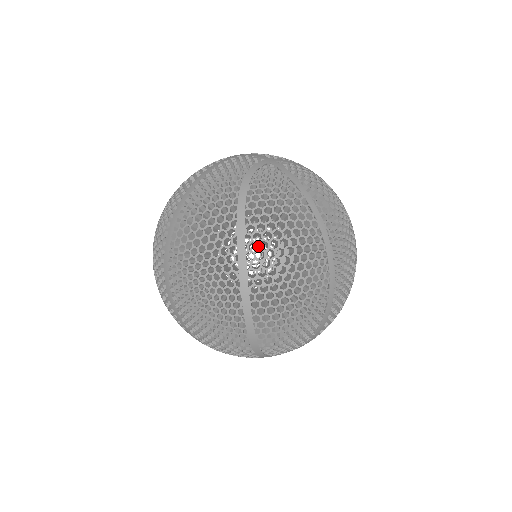
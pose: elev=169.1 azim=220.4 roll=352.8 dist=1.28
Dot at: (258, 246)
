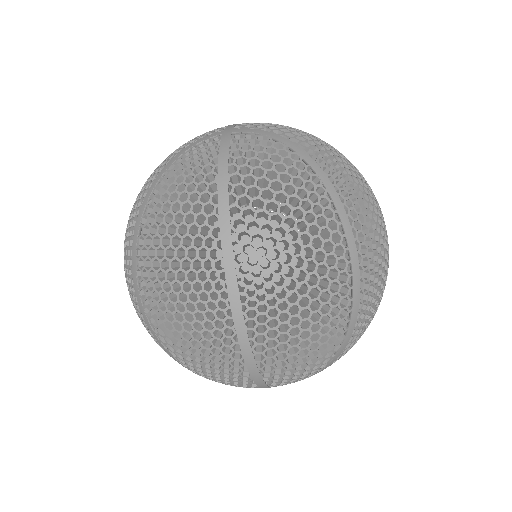
Dot at: (144, 241)
